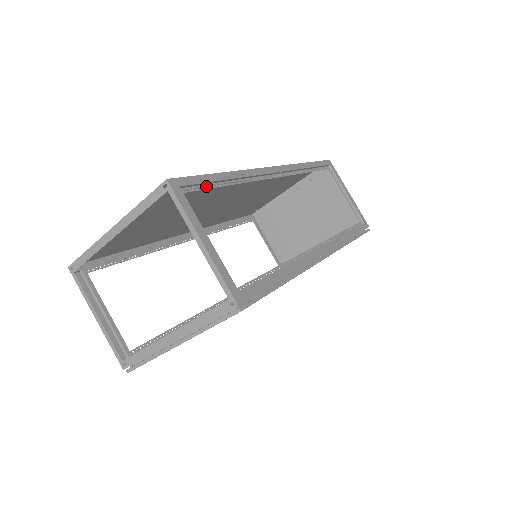
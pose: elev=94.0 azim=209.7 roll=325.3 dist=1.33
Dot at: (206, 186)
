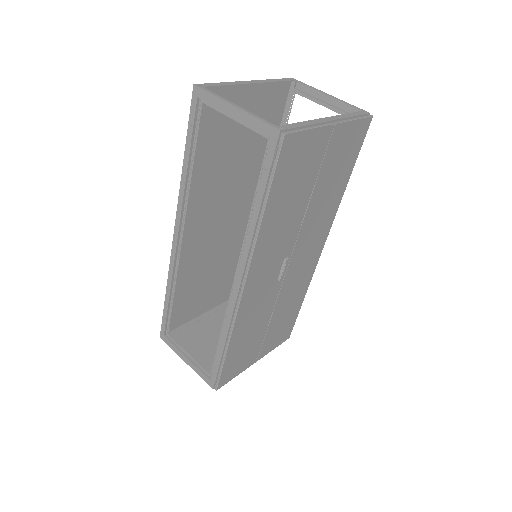
Dot at: (286, 119)
